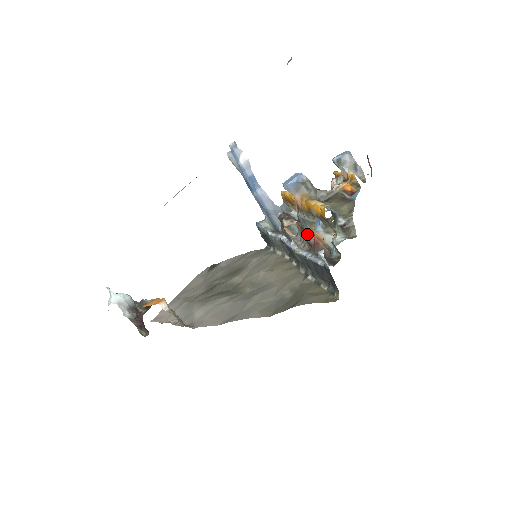
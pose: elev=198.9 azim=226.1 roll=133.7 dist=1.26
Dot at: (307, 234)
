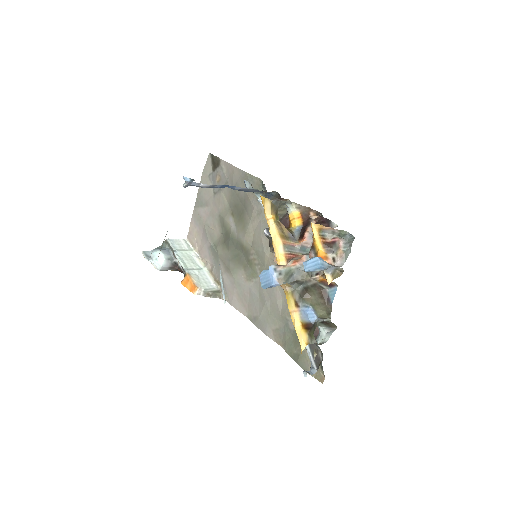
Dot at: occluded
